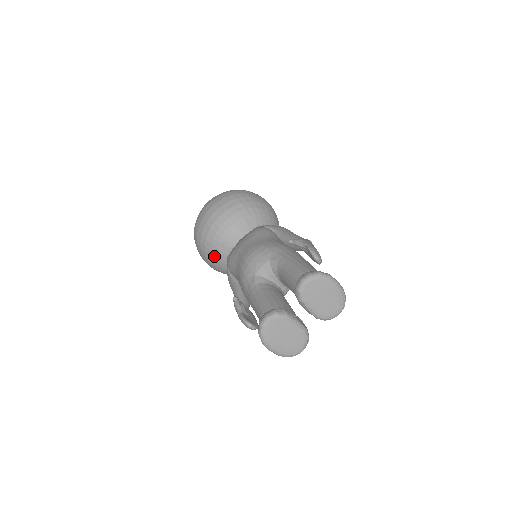
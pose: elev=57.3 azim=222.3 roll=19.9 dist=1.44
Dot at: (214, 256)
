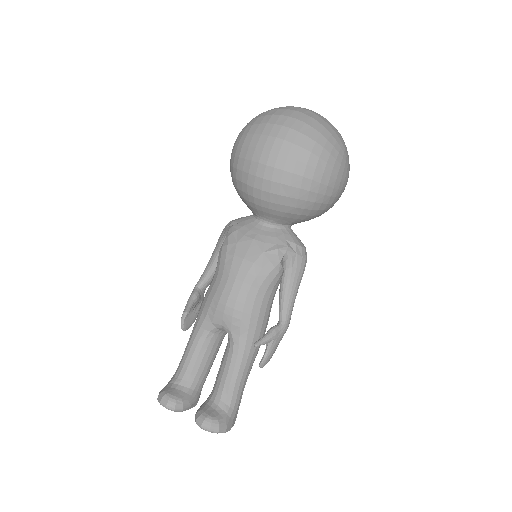
Dot at: (235, 188)
